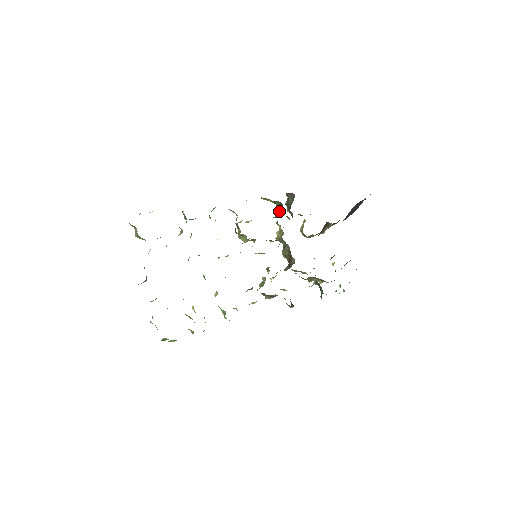
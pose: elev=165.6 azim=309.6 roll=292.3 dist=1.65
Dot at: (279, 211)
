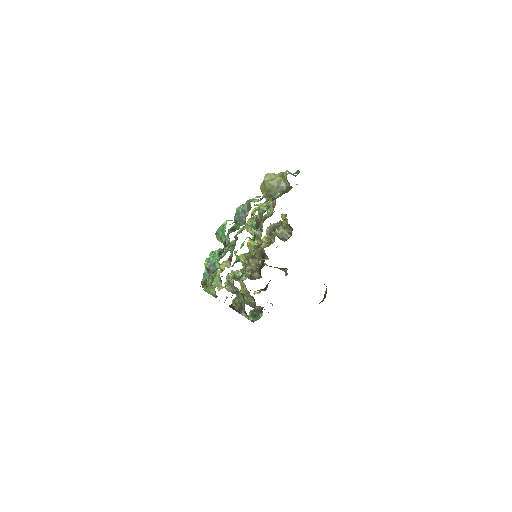
Dot at: (282, 235)
